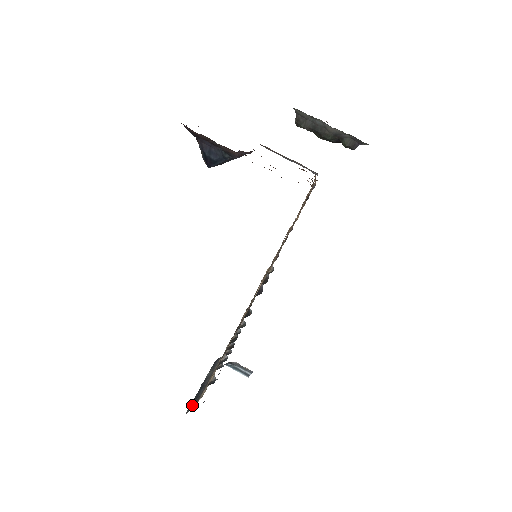
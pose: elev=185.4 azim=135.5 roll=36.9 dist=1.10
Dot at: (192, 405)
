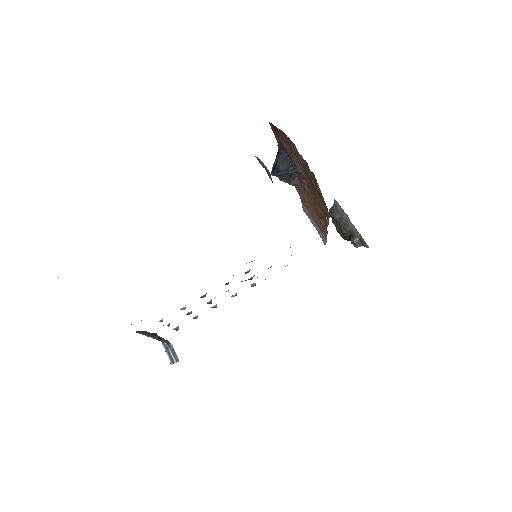
Dot at: occluded
